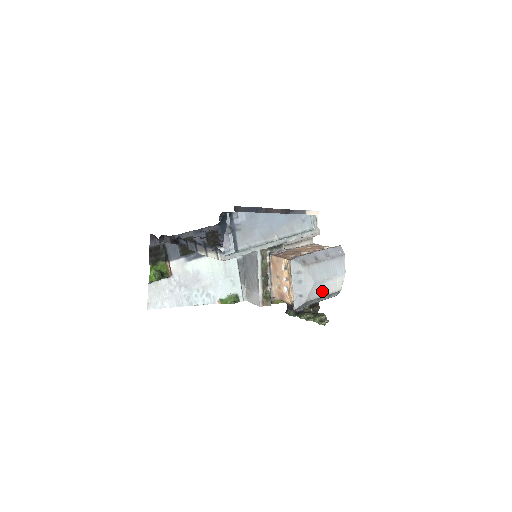
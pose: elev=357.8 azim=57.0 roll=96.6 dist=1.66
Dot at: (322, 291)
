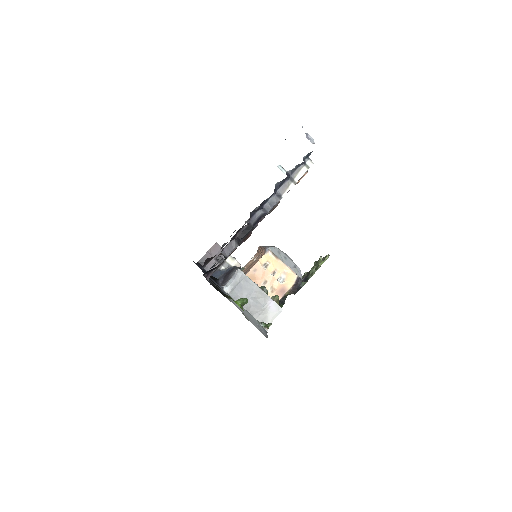
Dot at: occluded
